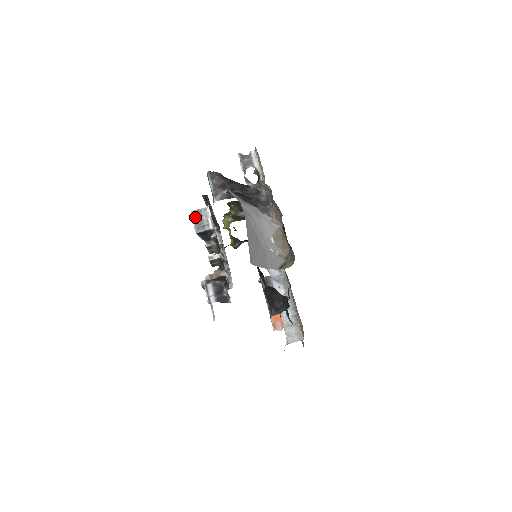
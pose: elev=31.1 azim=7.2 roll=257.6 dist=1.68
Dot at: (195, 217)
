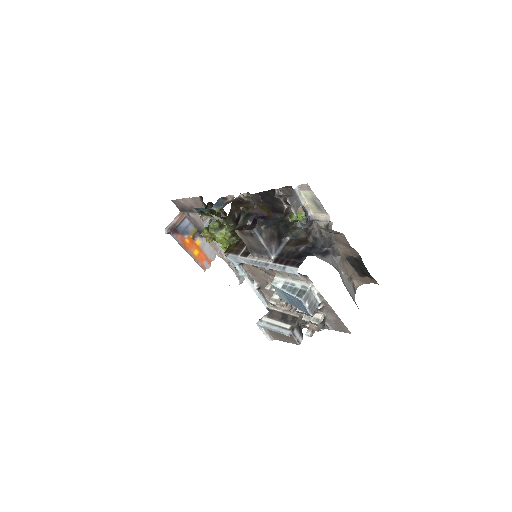
Dot at: (307, 303)
